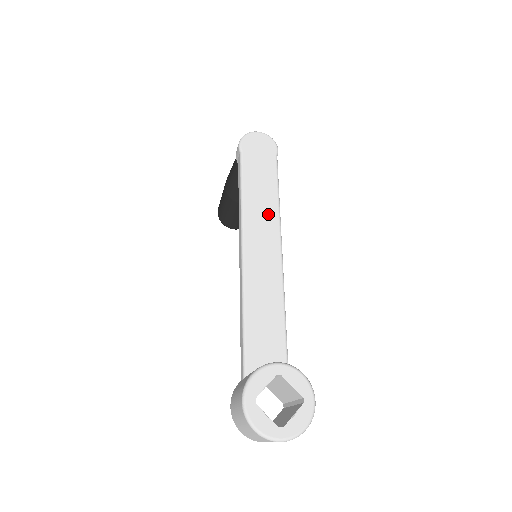
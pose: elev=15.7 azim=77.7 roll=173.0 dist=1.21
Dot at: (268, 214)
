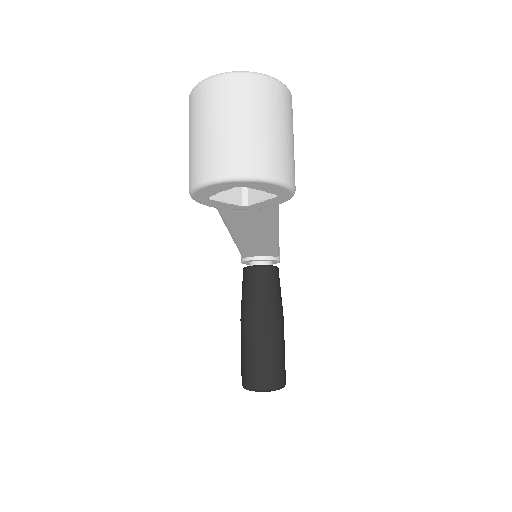
Dot at: occluded
